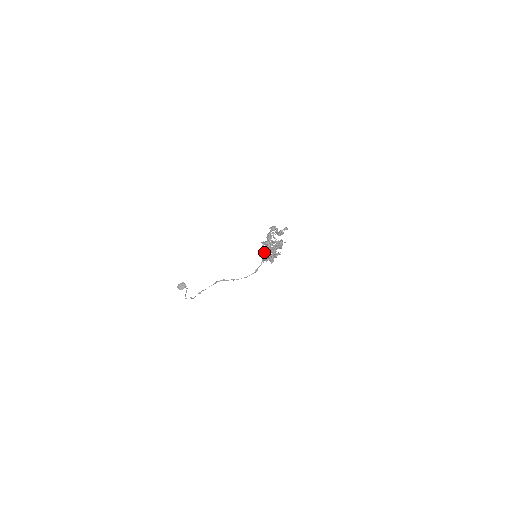
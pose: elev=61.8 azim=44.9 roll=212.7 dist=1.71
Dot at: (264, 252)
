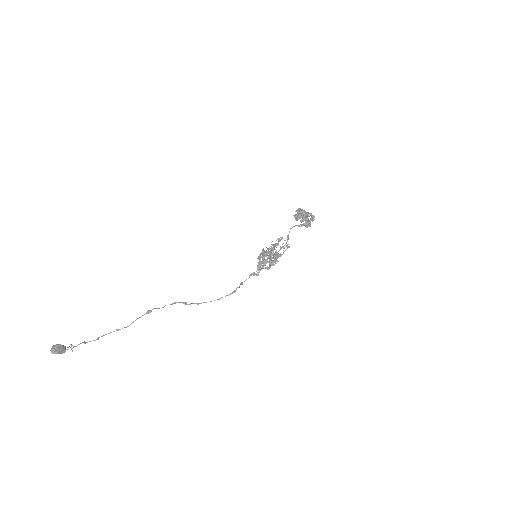
Dot at: (276, 243)
